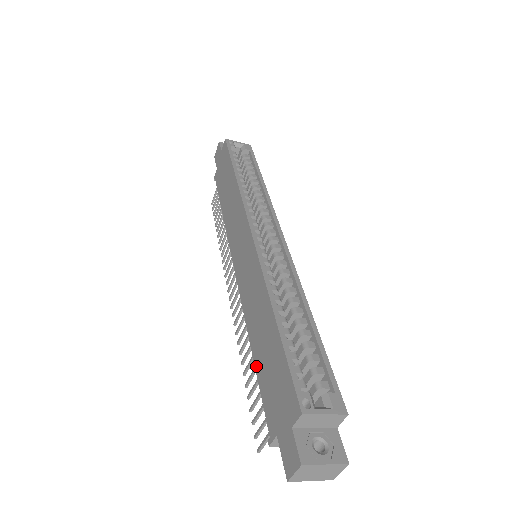
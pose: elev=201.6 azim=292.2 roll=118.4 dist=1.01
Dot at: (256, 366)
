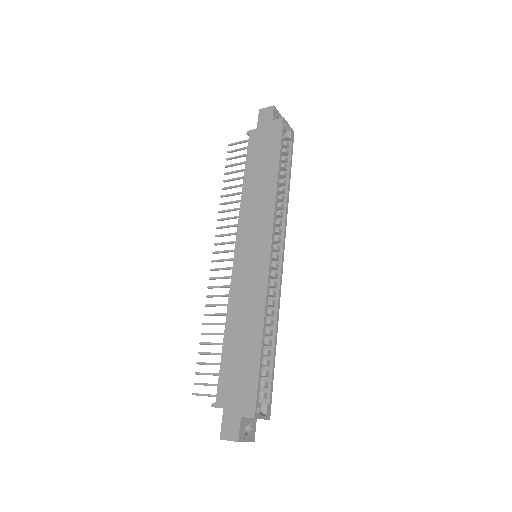
Dot at: (224, 349)
